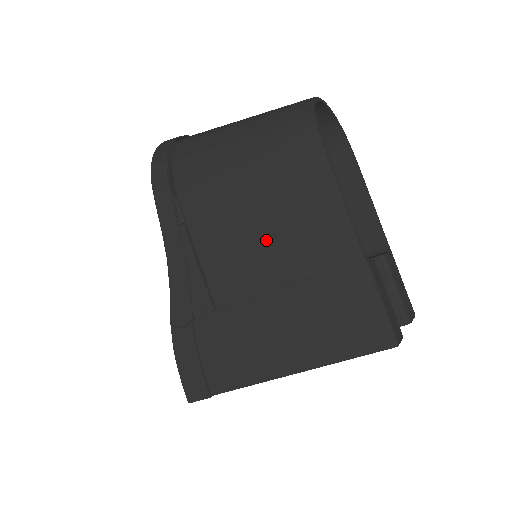
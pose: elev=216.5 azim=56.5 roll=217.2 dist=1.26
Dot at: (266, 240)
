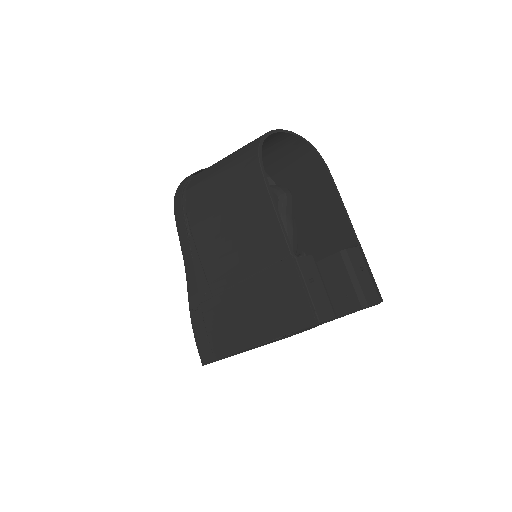
Dot at: (235, 244)
